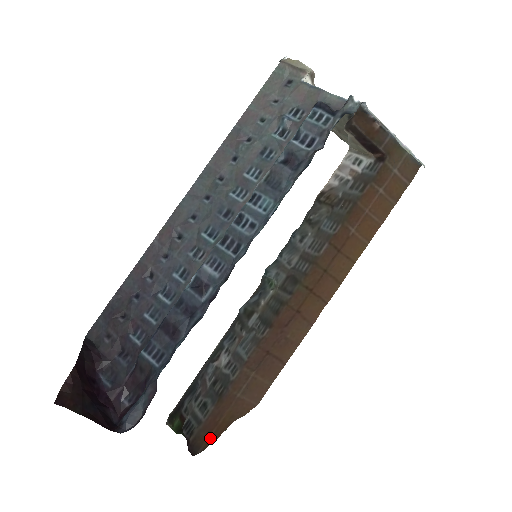
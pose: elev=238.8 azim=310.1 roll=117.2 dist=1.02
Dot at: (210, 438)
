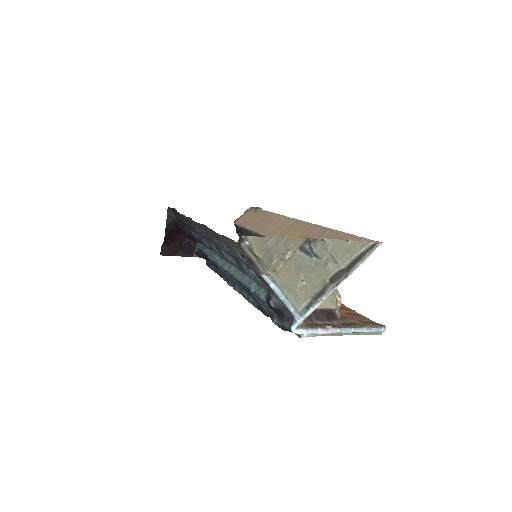
Dot at: occluded
